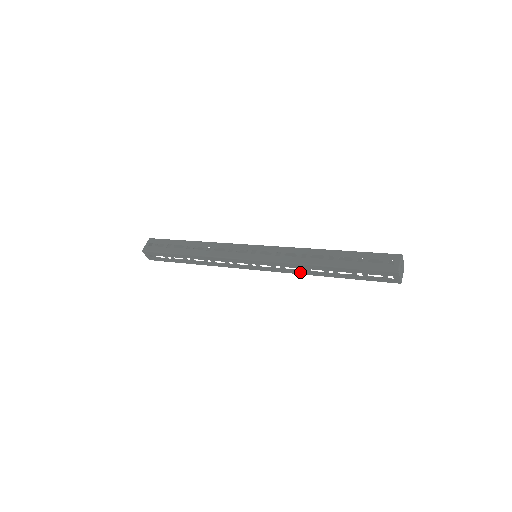
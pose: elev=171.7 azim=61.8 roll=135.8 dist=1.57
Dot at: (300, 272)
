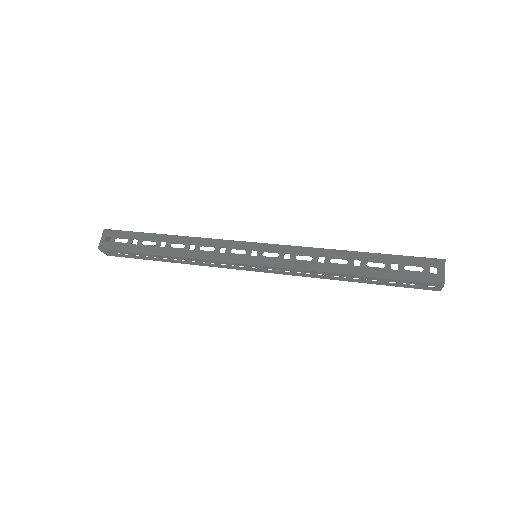
Dot at: (315, 276)
